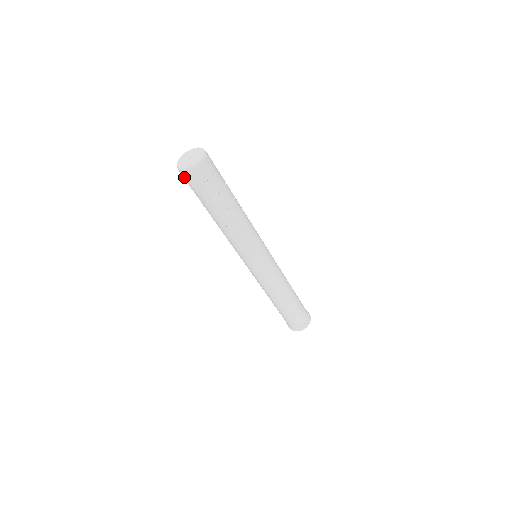
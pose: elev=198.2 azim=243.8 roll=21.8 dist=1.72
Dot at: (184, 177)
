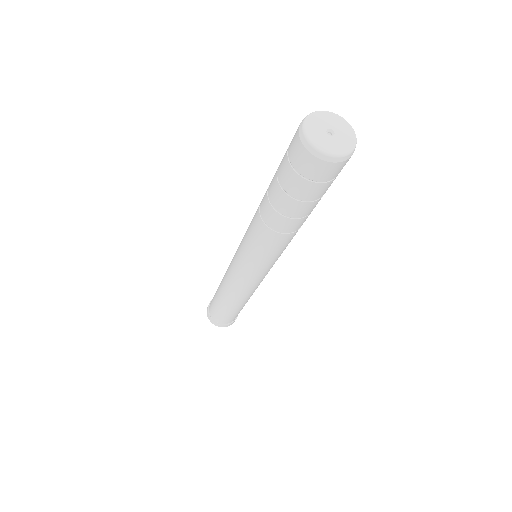
Dot at: (319, 168)
